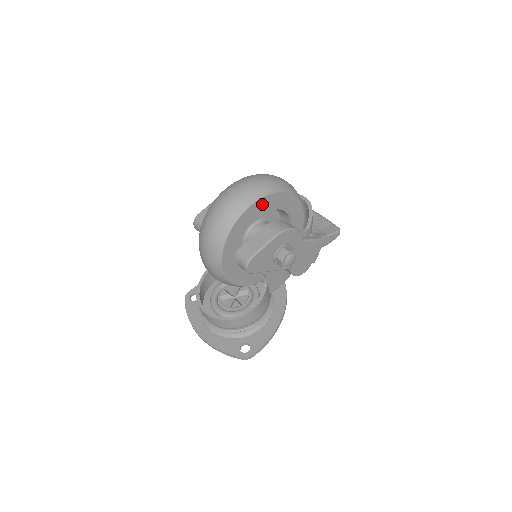
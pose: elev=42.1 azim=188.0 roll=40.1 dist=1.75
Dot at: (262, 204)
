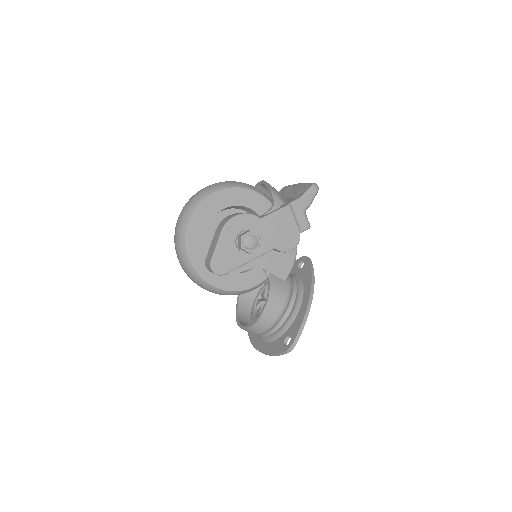
Dot at: (201, 214)
